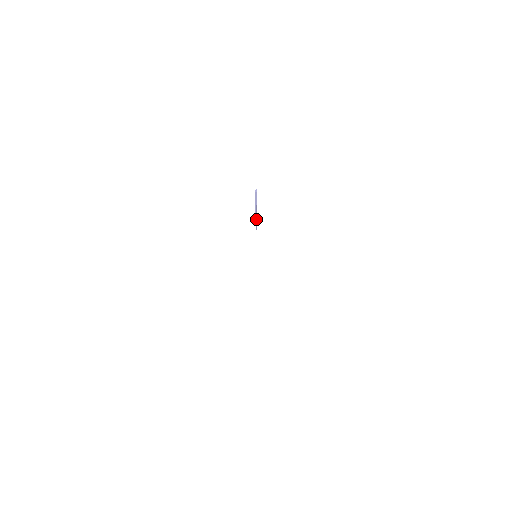
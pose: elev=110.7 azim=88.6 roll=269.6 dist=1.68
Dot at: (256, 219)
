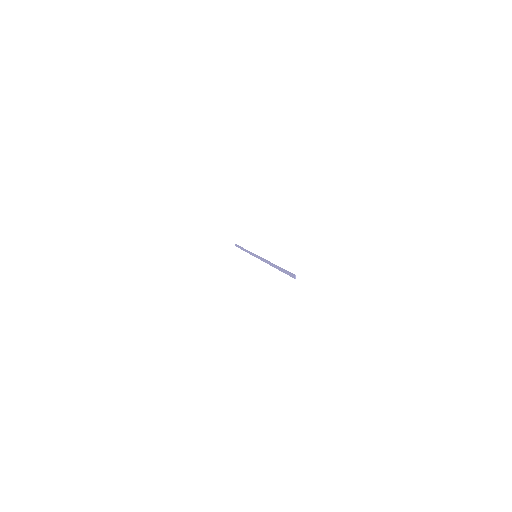
Dot at: (277, 267)
